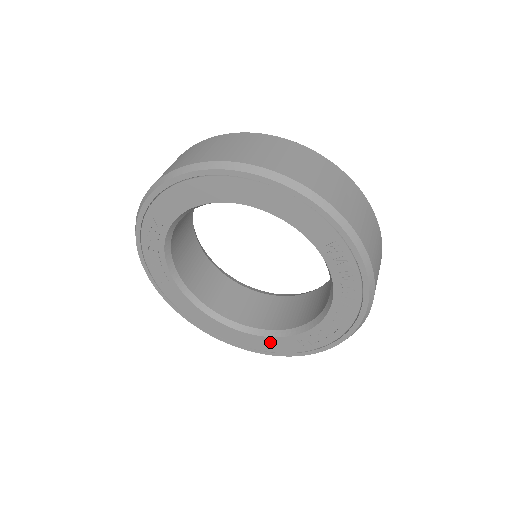
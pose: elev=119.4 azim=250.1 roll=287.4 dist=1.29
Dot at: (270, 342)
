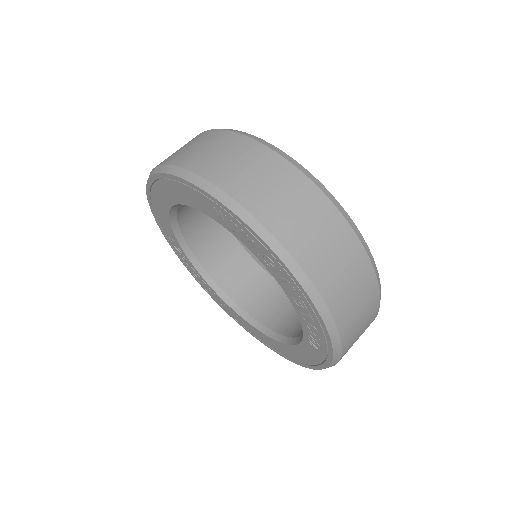
Dot at: (303, 351)
